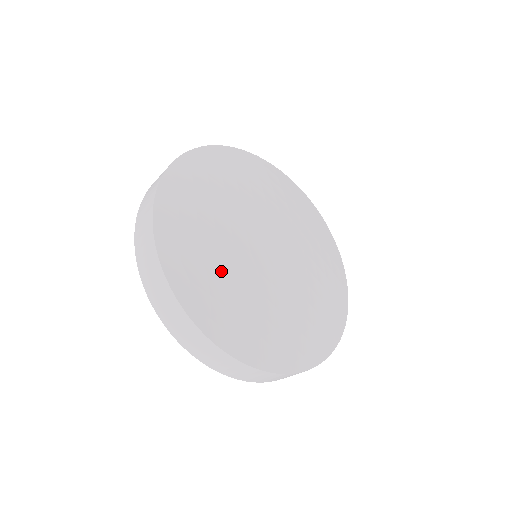
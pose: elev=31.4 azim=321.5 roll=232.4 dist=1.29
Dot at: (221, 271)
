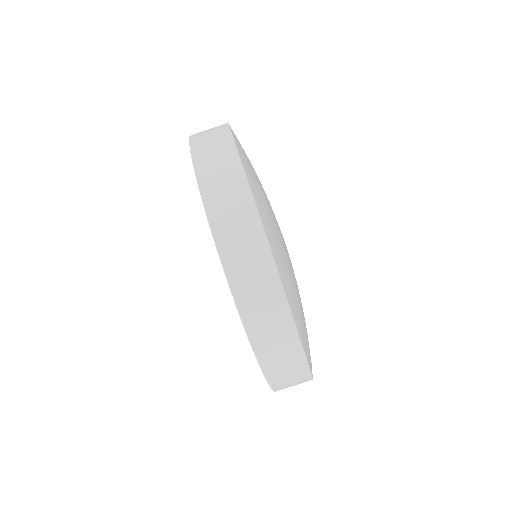
Dot at: occluded
